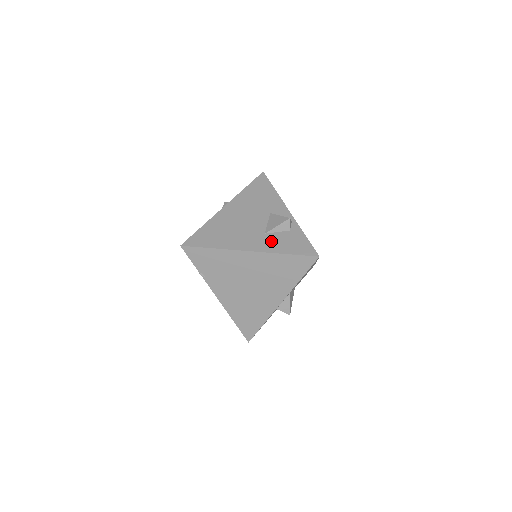
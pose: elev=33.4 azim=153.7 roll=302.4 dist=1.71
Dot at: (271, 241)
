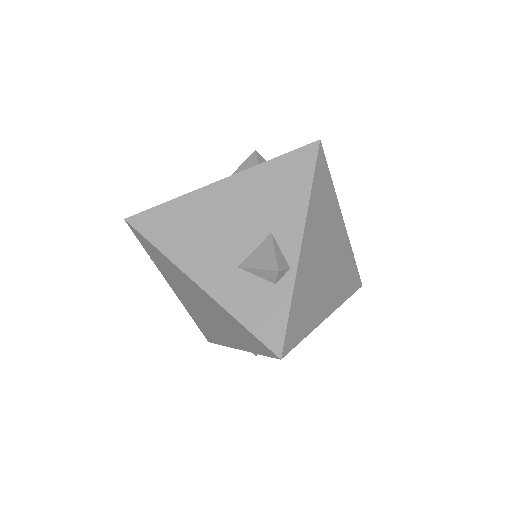
Dot at: (236, 286)
